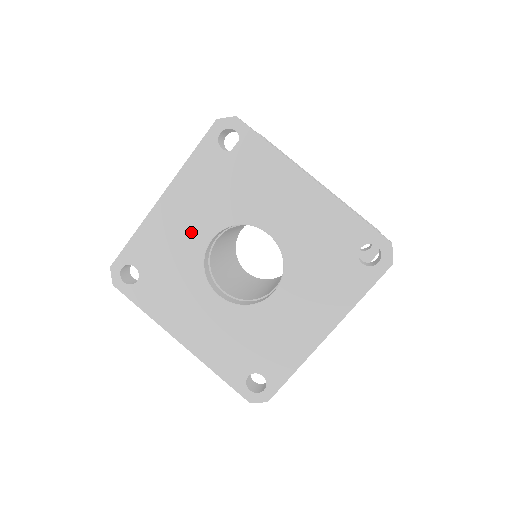
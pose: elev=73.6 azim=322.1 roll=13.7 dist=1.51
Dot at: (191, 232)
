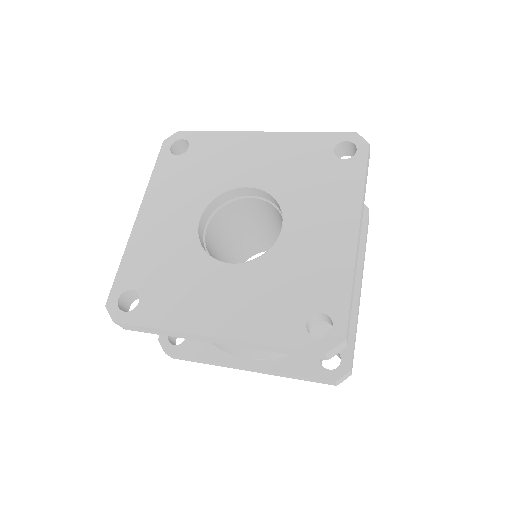
Dot at: (177, 227)
